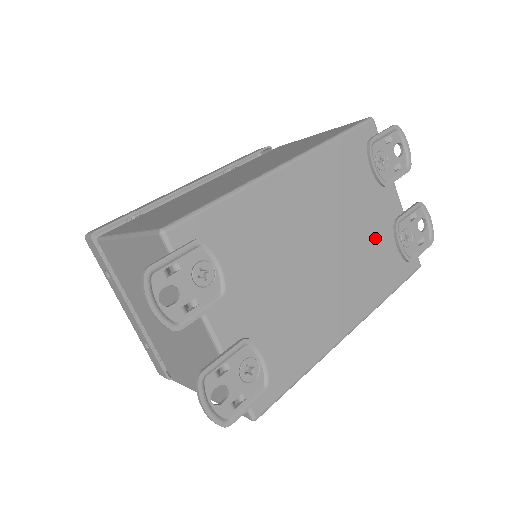
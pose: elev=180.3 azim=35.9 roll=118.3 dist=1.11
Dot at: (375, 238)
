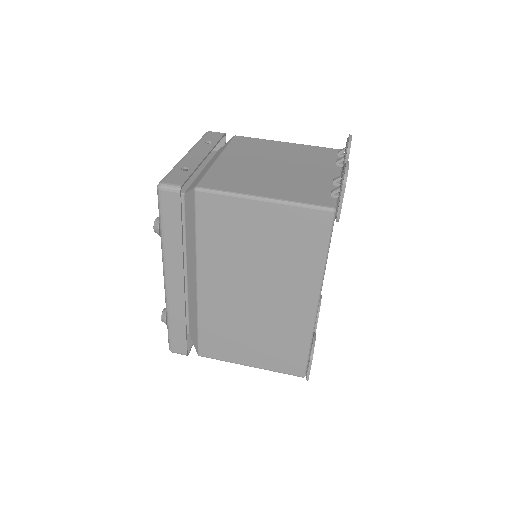
Dot at: occluded
